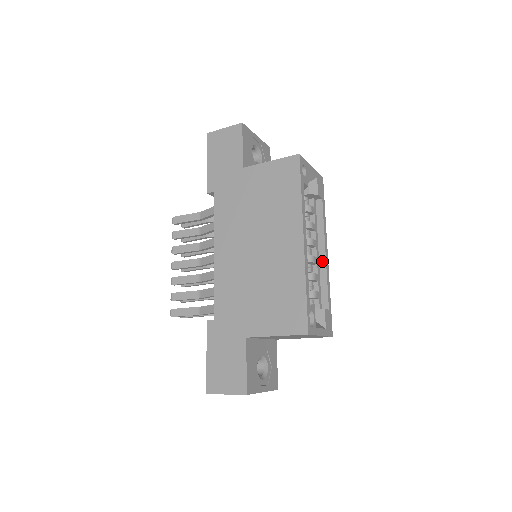
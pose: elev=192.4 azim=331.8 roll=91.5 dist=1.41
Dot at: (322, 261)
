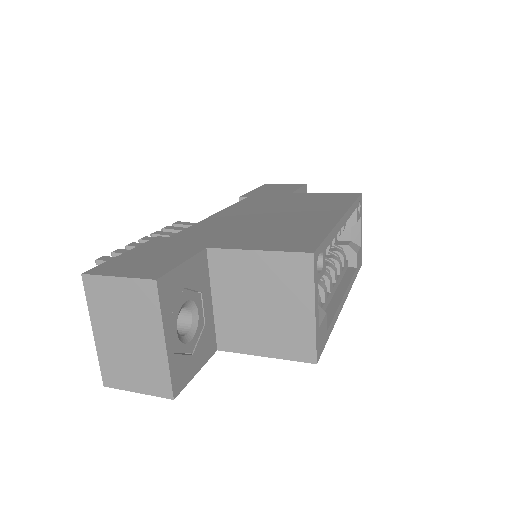
Dot at: (336, 298)
